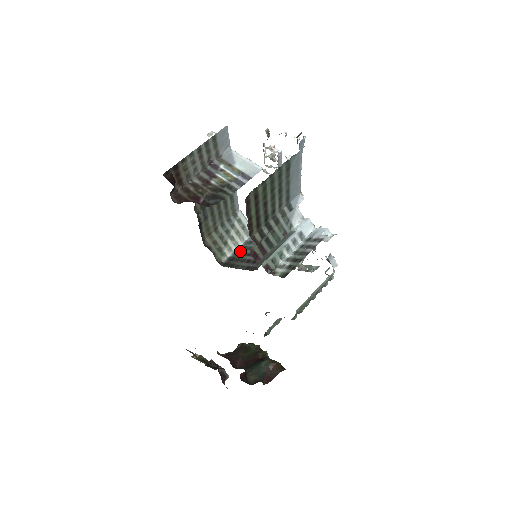
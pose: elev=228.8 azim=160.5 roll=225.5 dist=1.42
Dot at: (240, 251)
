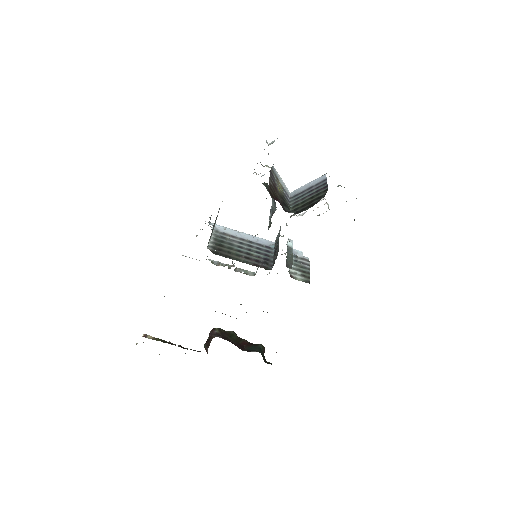
Dot at: (221, 243)
